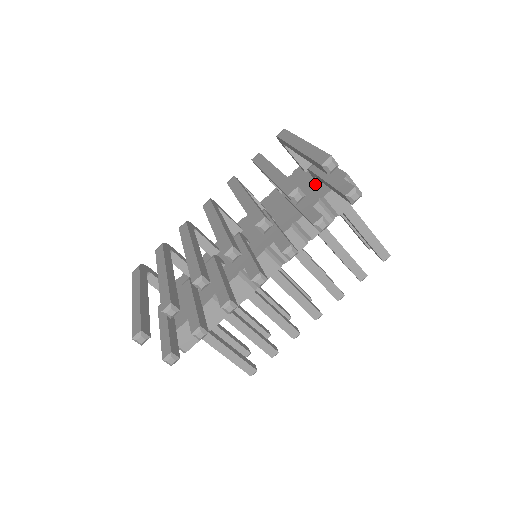
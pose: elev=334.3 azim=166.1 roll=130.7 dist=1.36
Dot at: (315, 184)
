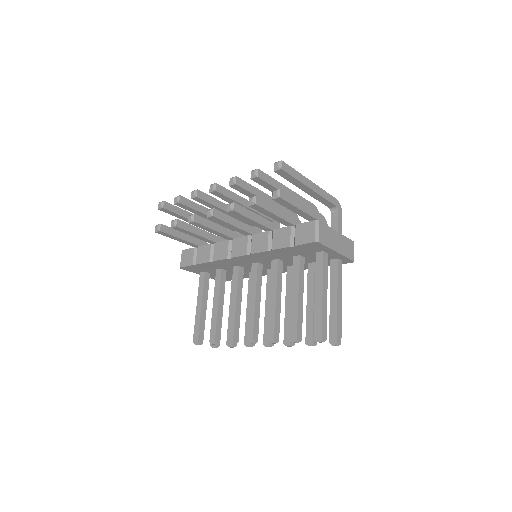
Dot at: occluded
